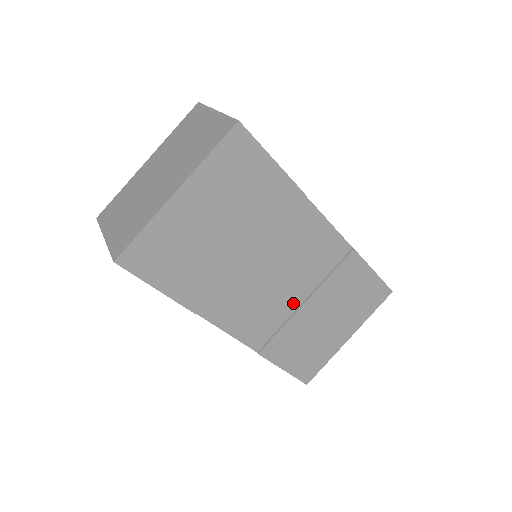
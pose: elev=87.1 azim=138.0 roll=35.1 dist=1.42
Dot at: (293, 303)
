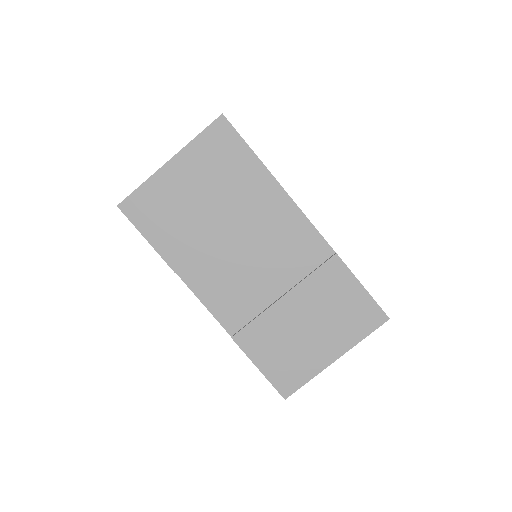
Dot at: (270, 294)
